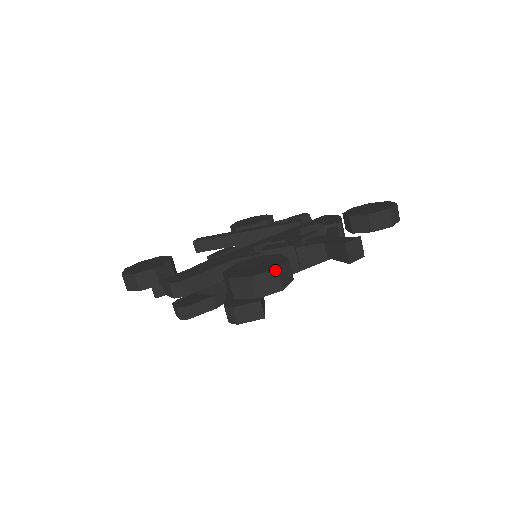
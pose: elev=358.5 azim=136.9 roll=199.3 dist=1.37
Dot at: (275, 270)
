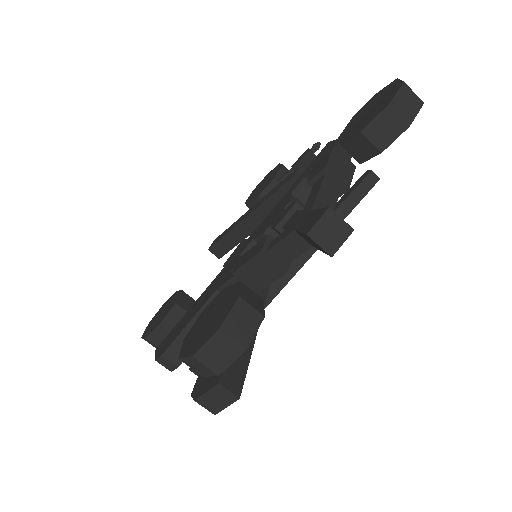
Dot at: (217, 333)
